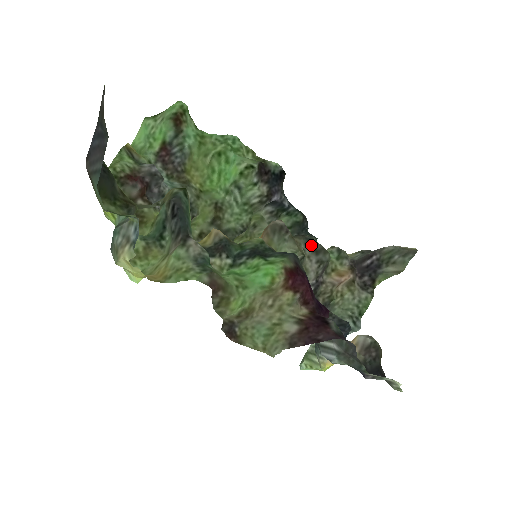
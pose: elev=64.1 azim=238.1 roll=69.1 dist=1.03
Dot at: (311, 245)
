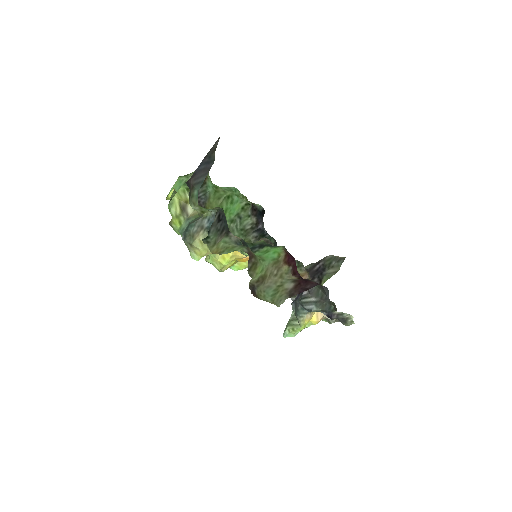
Dot at: occluded
